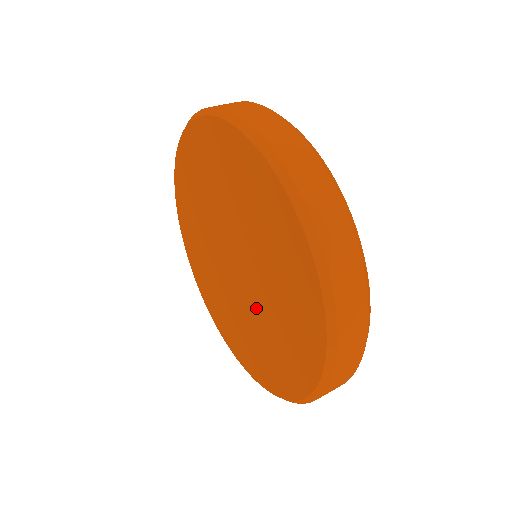
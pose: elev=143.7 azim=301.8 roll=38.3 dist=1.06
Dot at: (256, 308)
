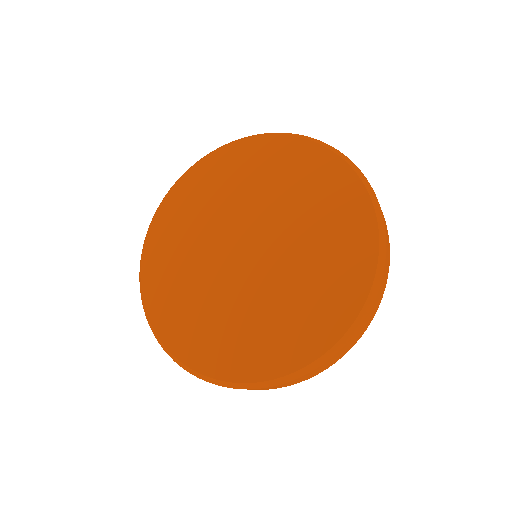
Dot at: (286, 230)
